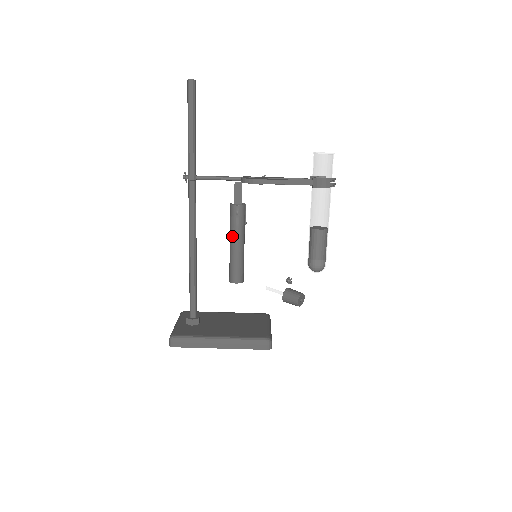
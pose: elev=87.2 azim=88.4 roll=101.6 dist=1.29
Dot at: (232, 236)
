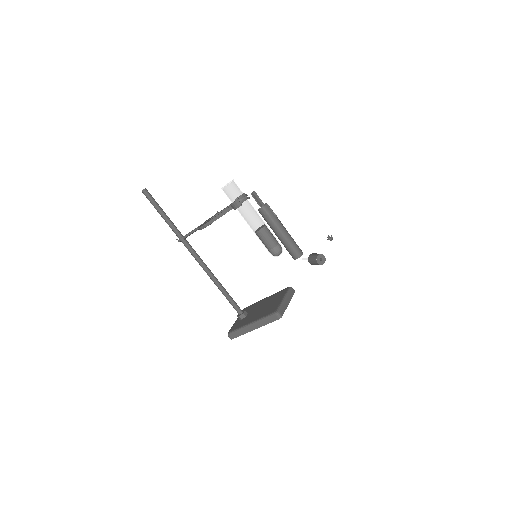
Dot at: occluded
